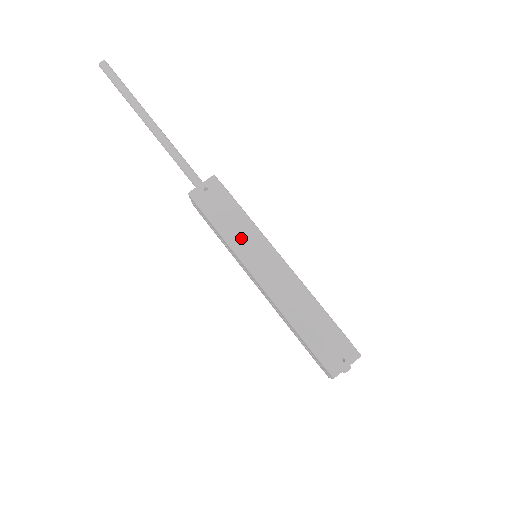
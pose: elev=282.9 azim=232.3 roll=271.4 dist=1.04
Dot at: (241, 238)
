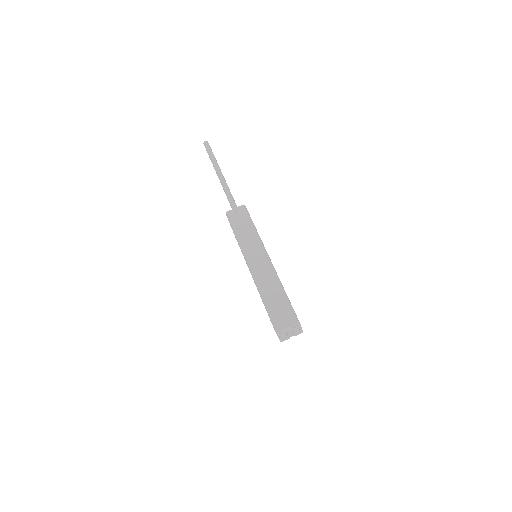
Dot at: (247, 241)
